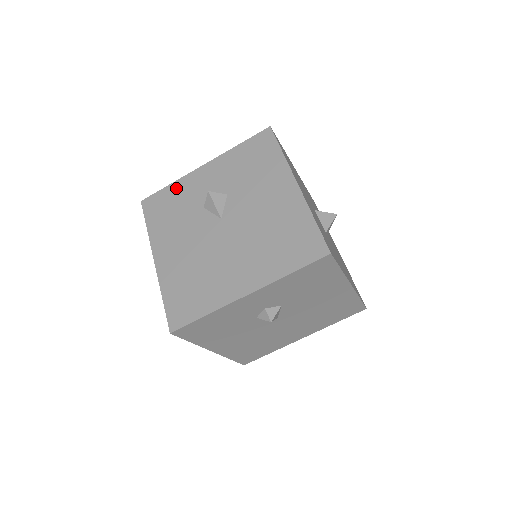
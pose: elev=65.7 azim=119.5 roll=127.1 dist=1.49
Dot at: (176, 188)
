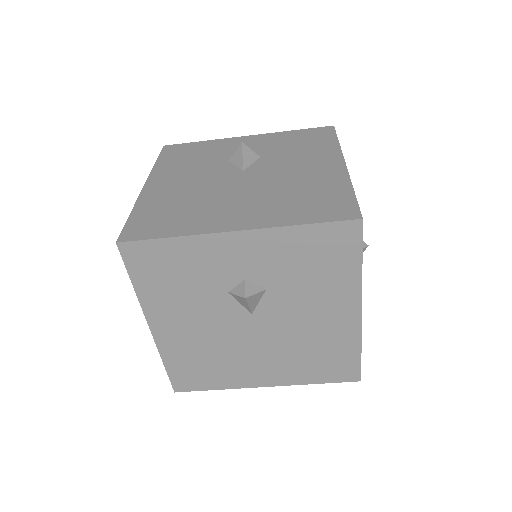
Dot at: (207, 144)
